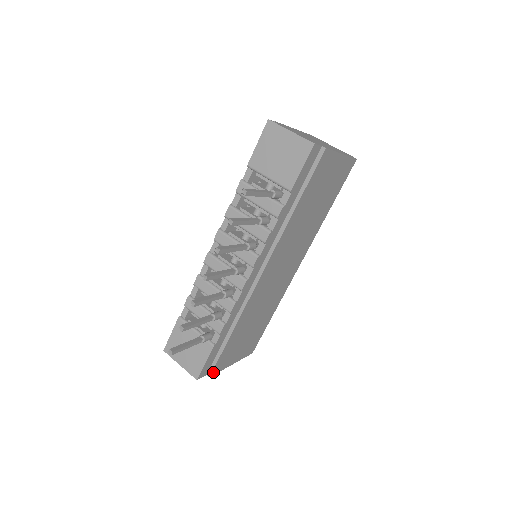
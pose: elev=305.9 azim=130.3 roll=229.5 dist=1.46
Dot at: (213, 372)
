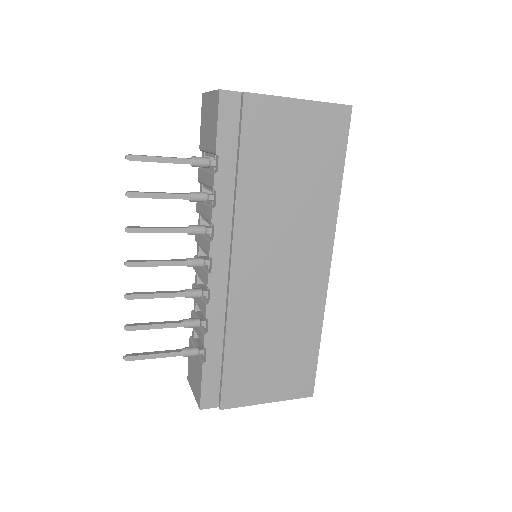
Dot at: (224, 404)
